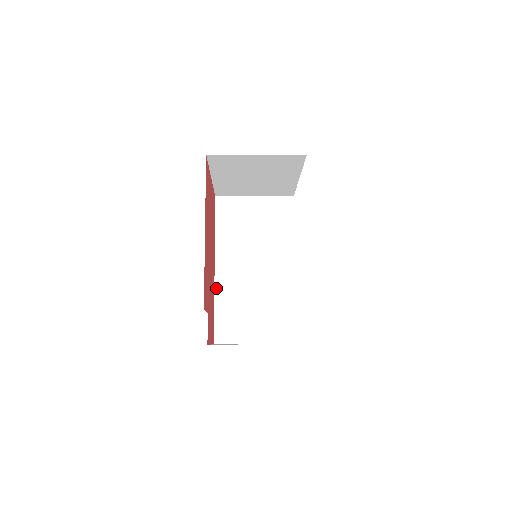
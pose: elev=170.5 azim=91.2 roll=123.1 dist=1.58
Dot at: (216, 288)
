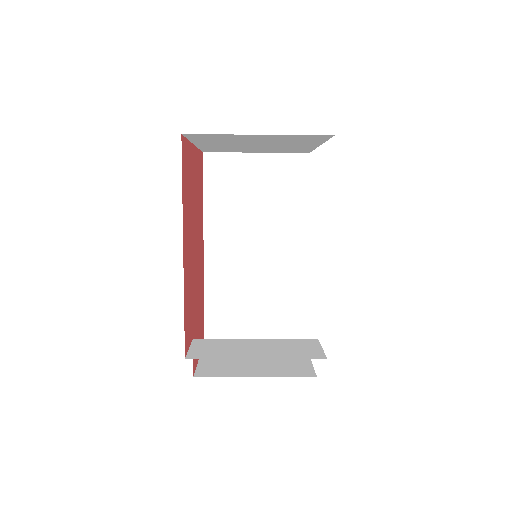
Dot at: (206, 275)
